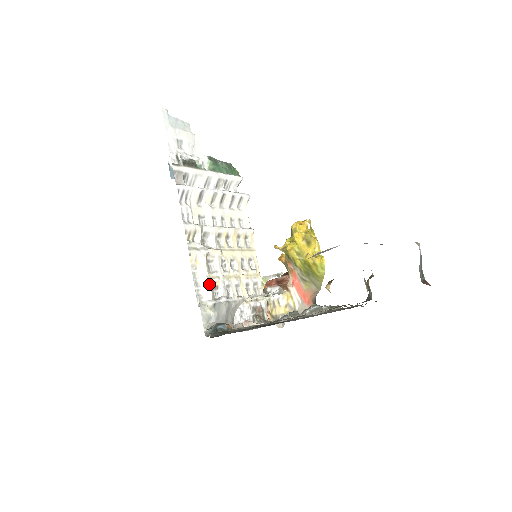
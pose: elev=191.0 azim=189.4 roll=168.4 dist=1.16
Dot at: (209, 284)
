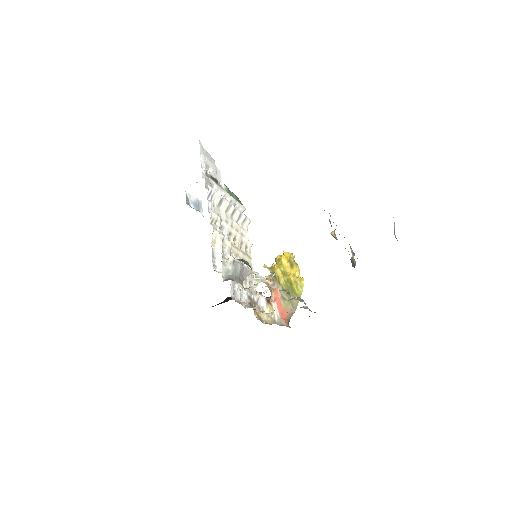
Dot at: (223, 259)
